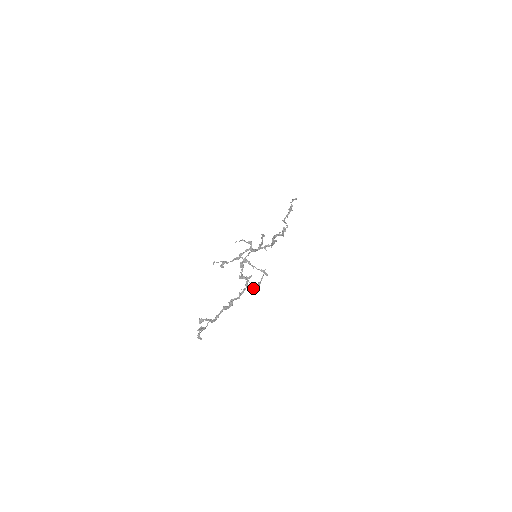
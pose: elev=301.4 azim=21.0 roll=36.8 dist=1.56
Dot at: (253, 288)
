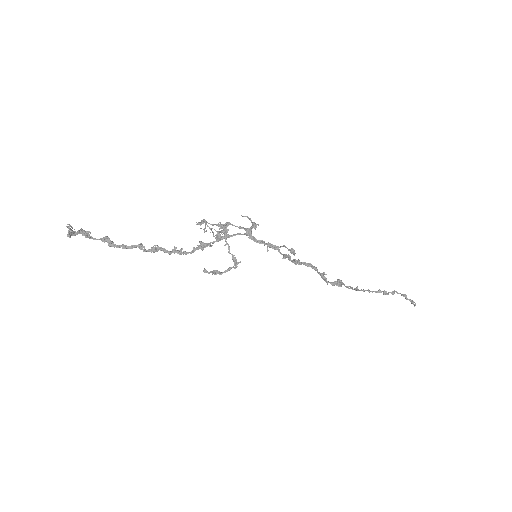
Dot at: (204, 268)
